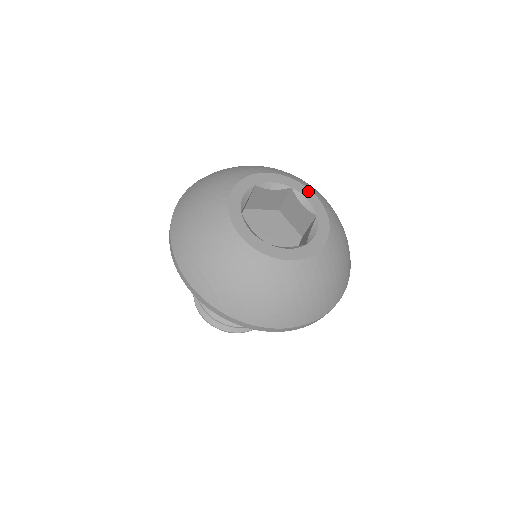
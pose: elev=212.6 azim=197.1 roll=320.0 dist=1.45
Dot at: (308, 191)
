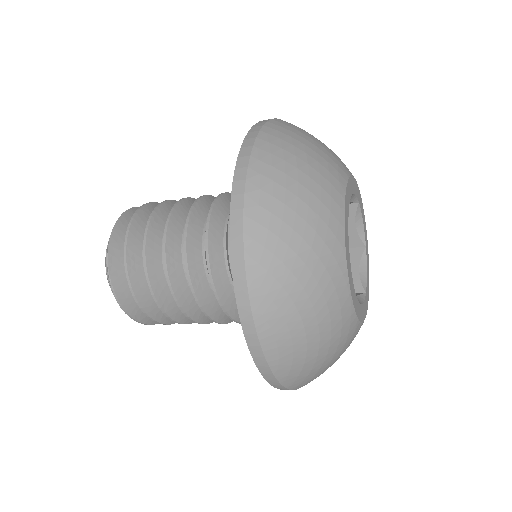
Dot at: occluded
